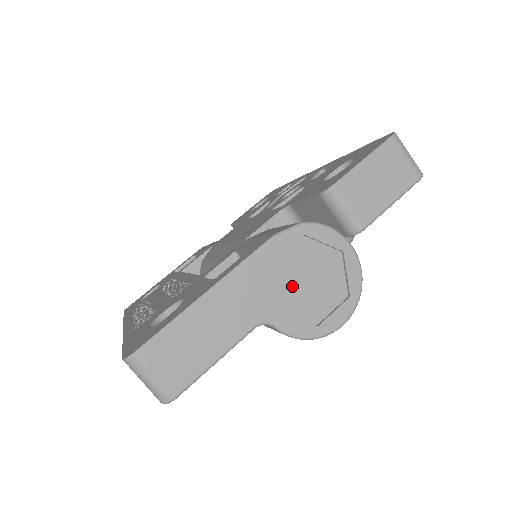
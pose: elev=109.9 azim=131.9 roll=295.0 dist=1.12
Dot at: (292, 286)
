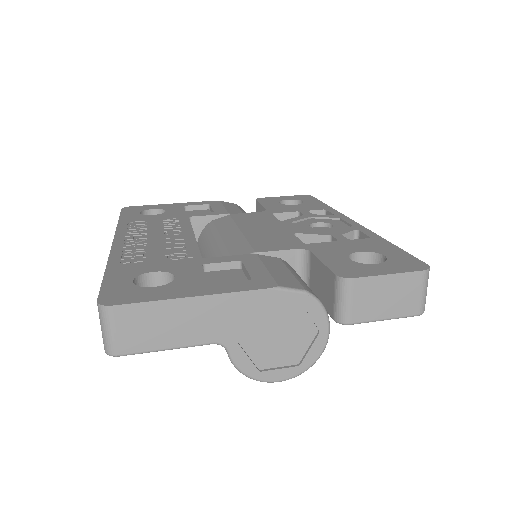
Dot at: (263, 331)
